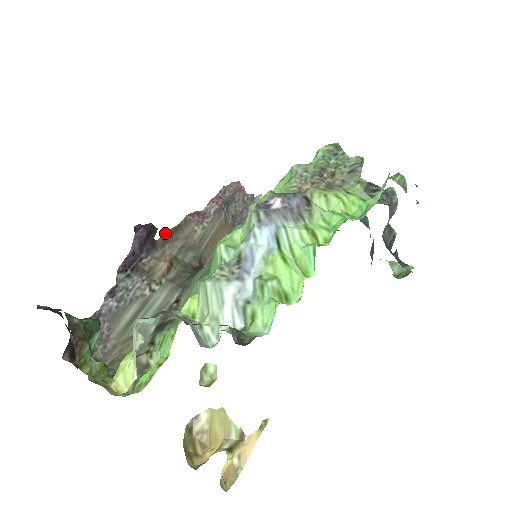
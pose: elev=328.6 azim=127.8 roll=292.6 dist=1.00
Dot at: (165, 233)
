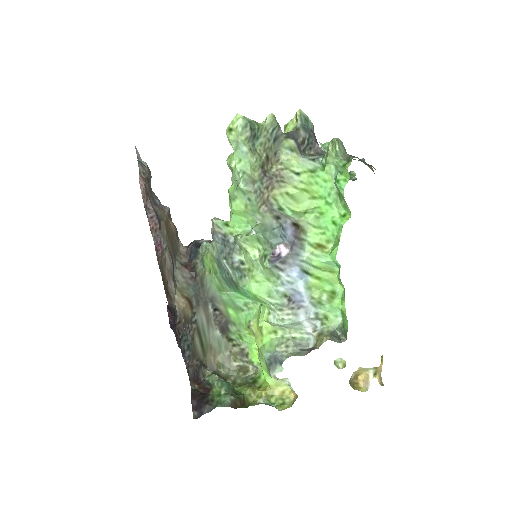
Dot at: (165, 293)
